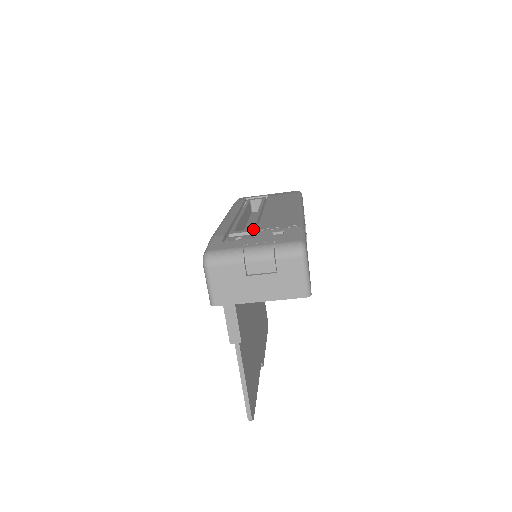
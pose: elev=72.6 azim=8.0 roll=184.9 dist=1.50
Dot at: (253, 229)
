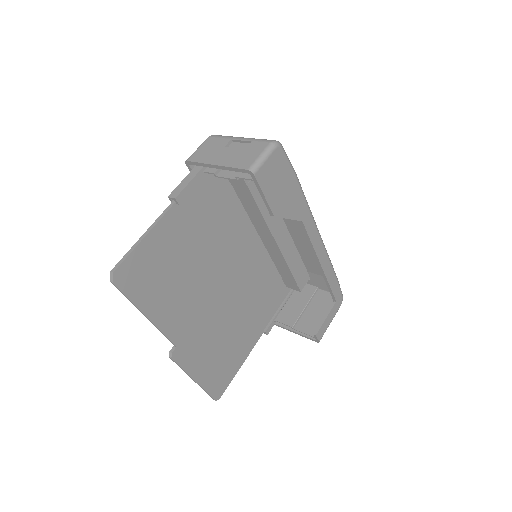
Dot at: occluded
